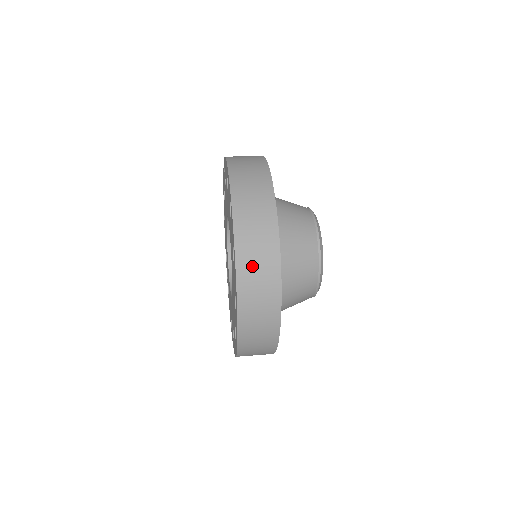
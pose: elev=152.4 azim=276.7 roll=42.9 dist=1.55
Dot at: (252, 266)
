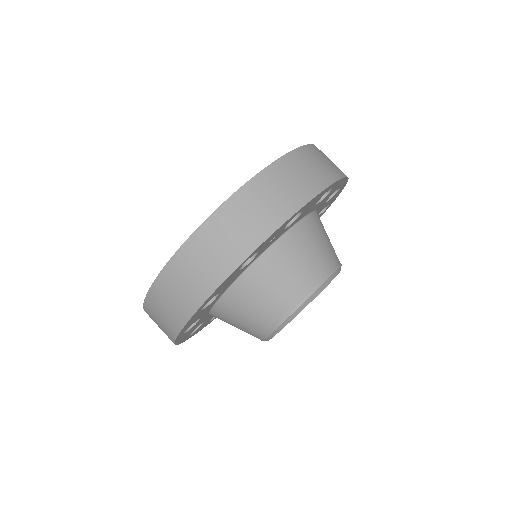
Dot at: (210, 244)
